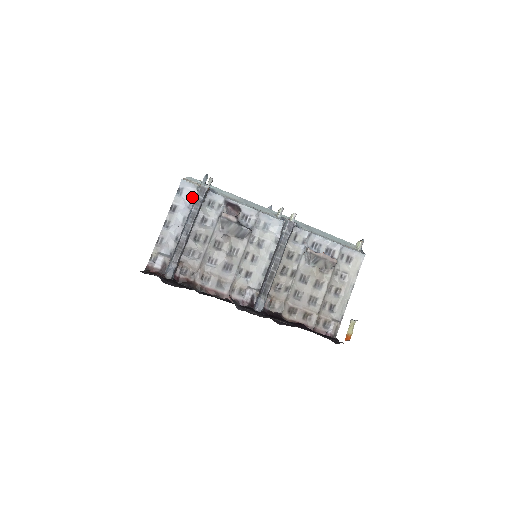
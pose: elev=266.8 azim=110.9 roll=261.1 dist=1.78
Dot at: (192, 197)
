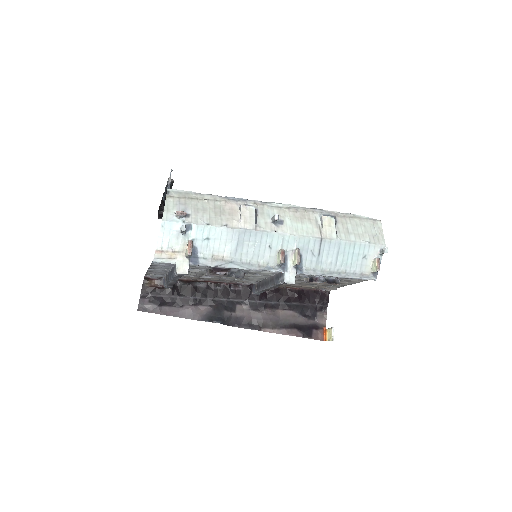
Dot at: (171, 264)
